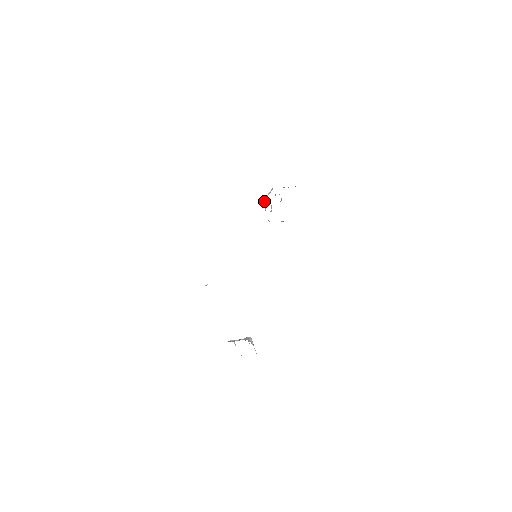
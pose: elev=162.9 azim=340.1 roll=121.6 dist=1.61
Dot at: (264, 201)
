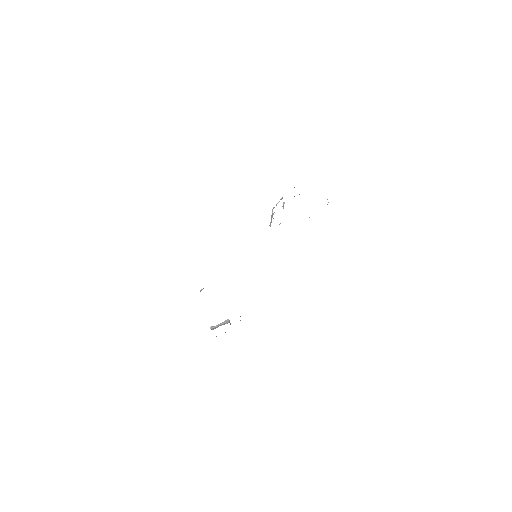
Dot at: (272, 209)
